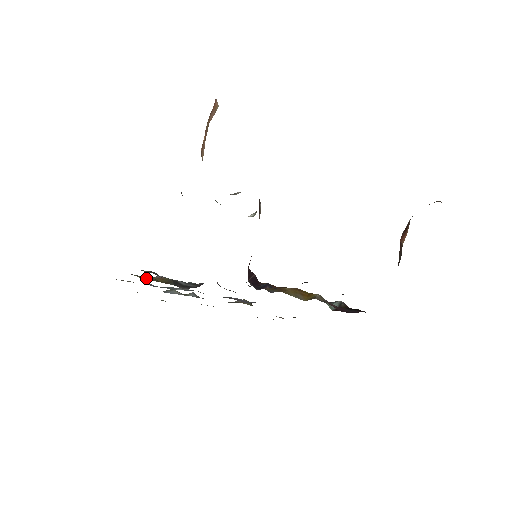
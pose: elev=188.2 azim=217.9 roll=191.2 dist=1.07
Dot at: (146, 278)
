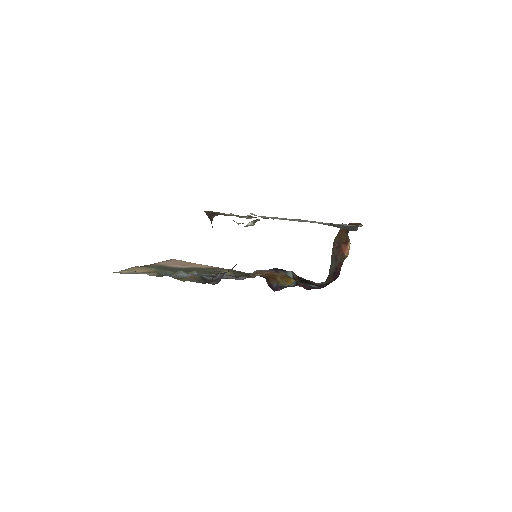
Dot at: (183, 279)
